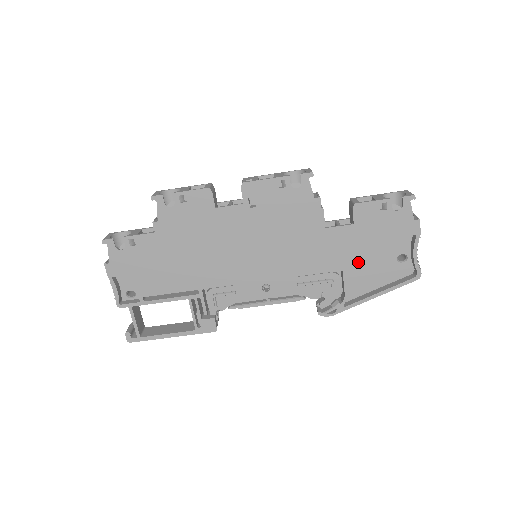
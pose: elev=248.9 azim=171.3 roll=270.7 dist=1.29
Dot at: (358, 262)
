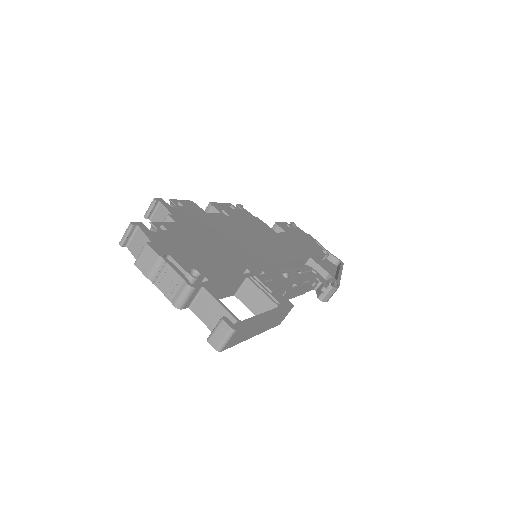
Dot at: (311, 253)
